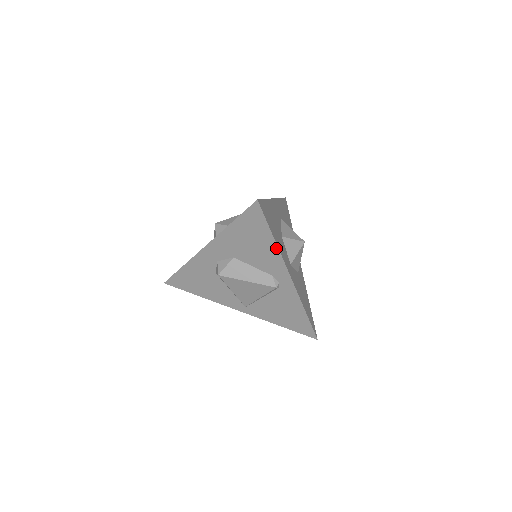
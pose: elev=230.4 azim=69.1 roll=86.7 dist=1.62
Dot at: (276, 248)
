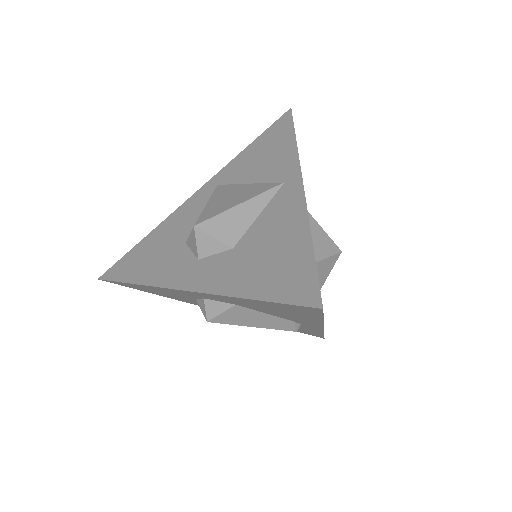
Dot at: (320, 321)
